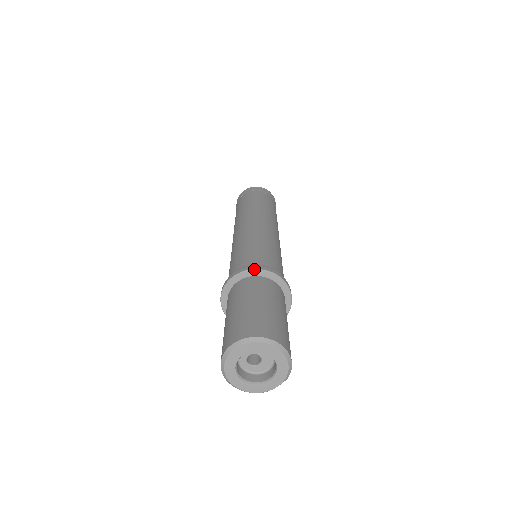
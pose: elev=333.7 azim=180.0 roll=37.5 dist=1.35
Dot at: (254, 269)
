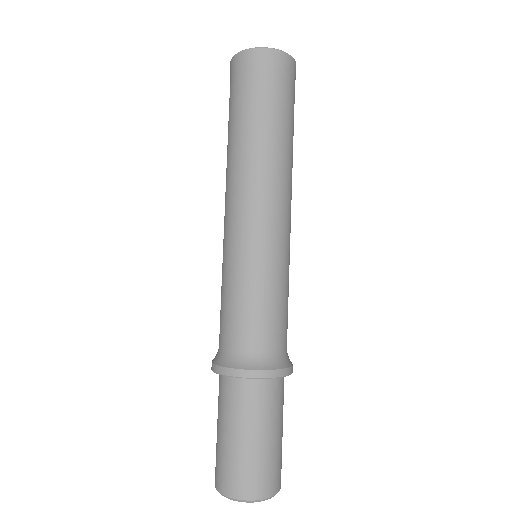
Dot at: (260, 378)
